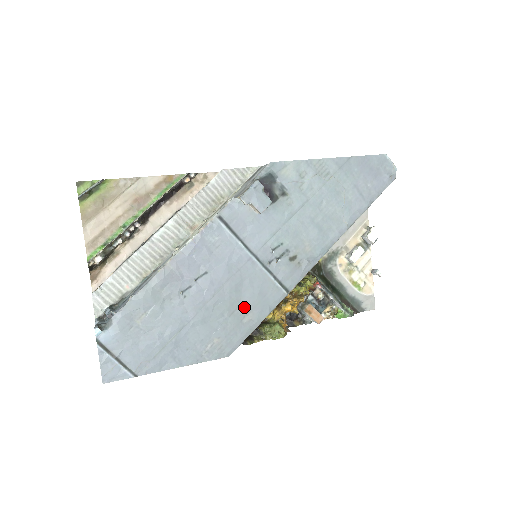
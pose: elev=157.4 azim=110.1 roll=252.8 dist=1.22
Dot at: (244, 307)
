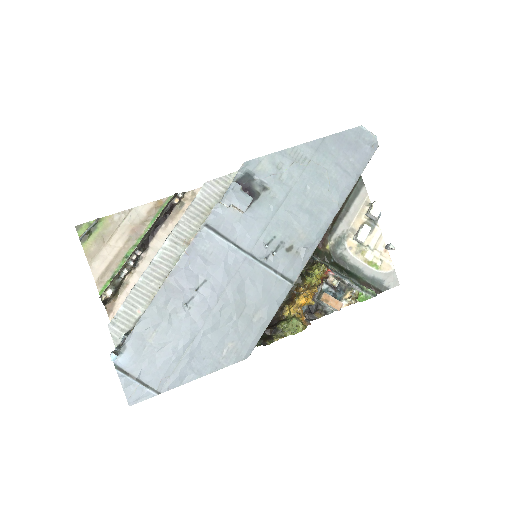
Dot at: (251, 307)
